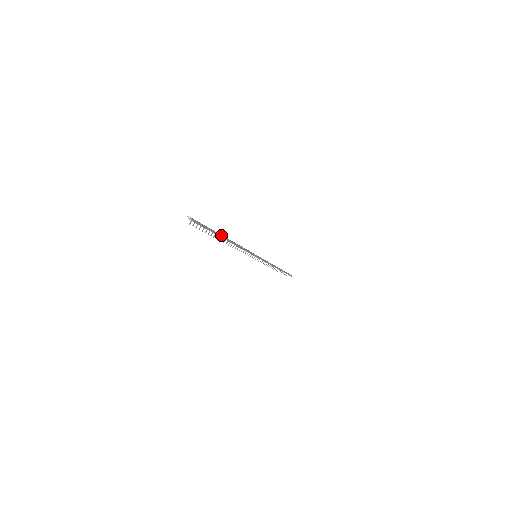
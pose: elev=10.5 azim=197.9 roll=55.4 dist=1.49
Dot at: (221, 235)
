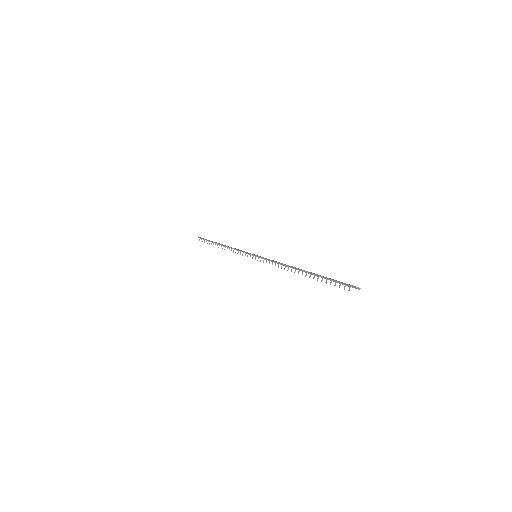
Dot at: occluded
